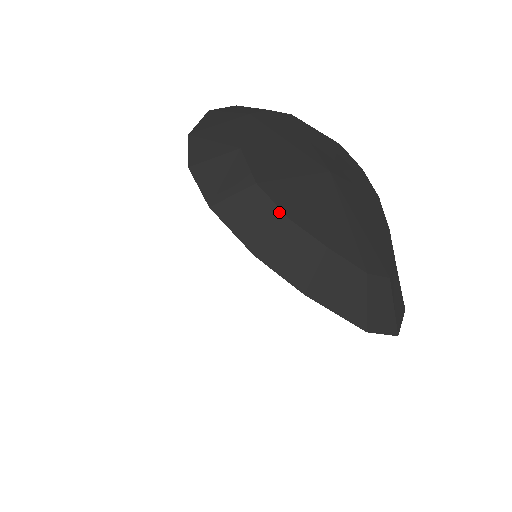
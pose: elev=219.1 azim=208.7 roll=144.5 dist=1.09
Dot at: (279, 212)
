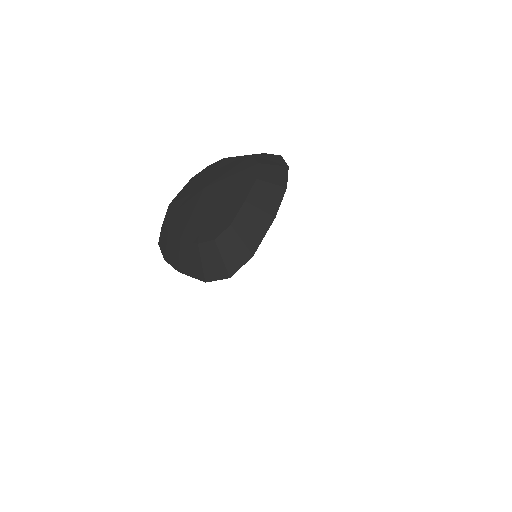
Dot at: (167, 231)
